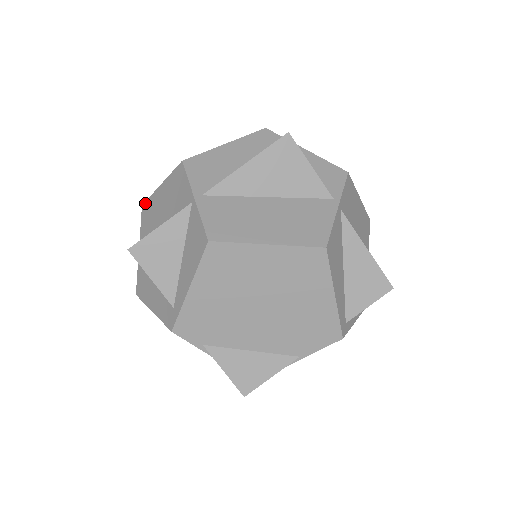
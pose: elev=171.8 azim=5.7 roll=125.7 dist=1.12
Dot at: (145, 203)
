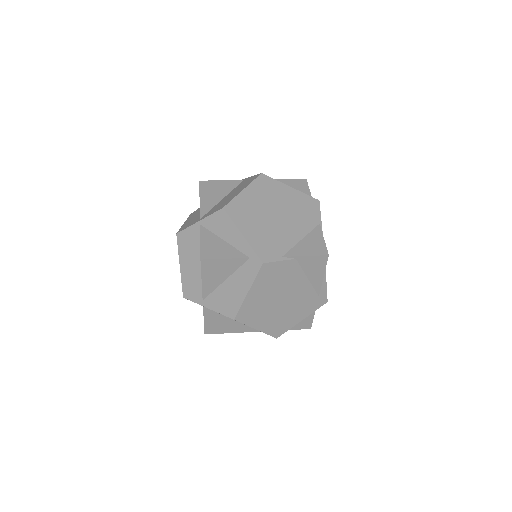
Dot at: (183, 292)
